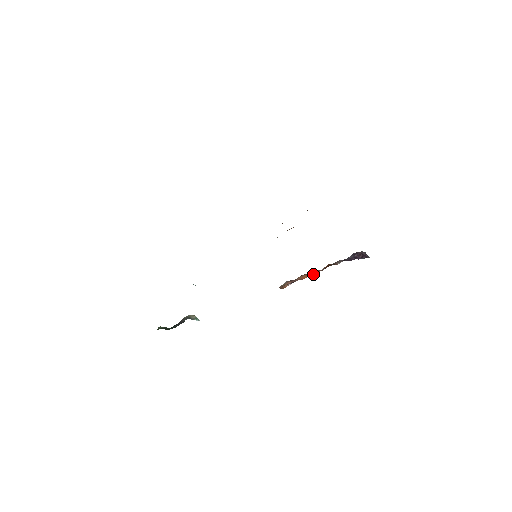
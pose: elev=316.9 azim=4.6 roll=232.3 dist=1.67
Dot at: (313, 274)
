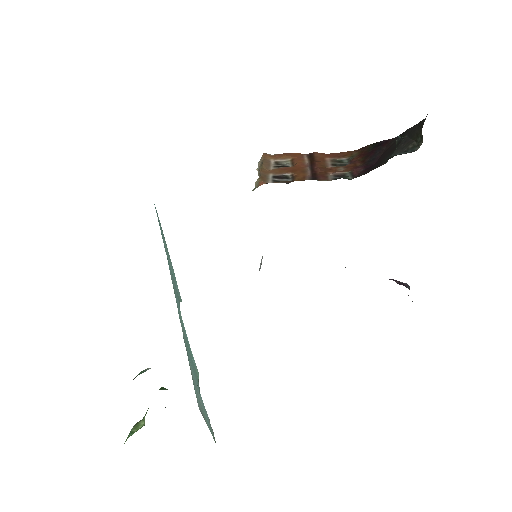
Dot at: occluded
